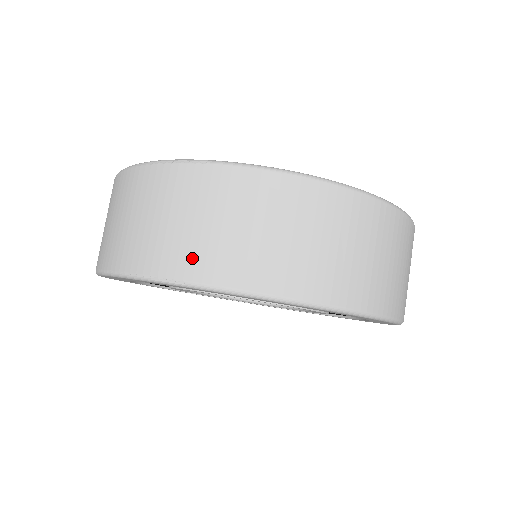
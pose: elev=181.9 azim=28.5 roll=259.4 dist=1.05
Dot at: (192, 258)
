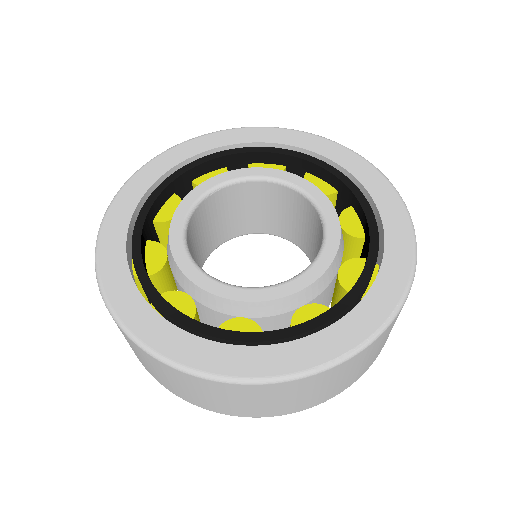
Dot at: occluded
